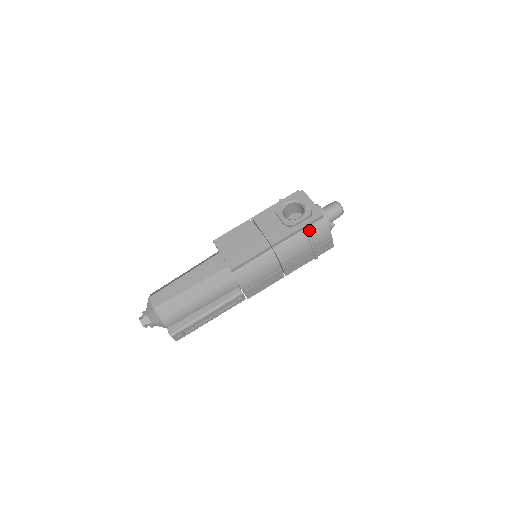
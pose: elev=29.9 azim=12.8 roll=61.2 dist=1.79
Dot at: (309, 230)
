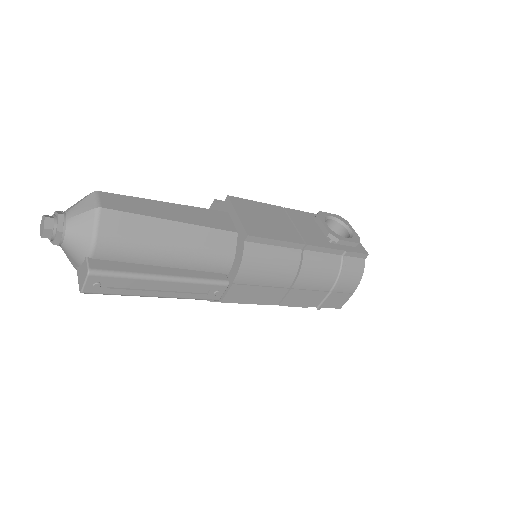
Dot at: (346, 261)
